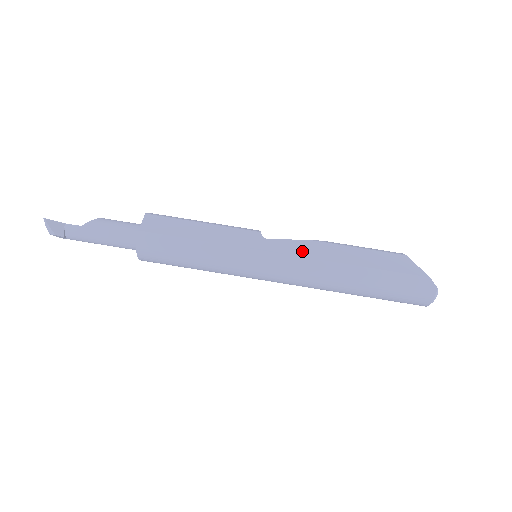
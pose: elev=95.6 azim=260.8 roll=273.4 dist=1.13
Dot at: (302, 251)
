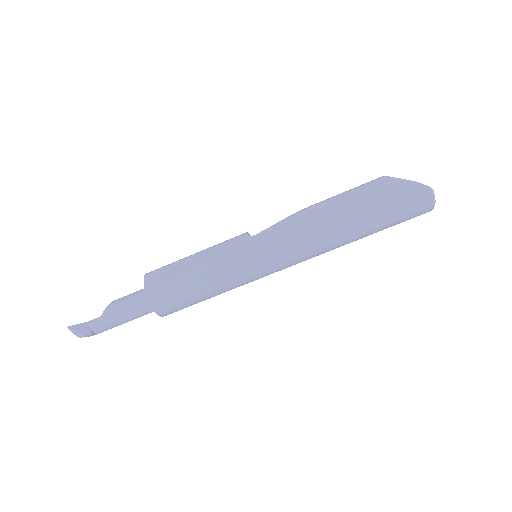
Dot at: (289, 227)
